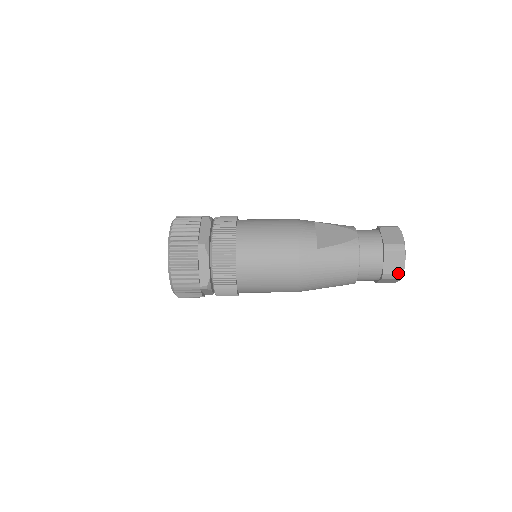
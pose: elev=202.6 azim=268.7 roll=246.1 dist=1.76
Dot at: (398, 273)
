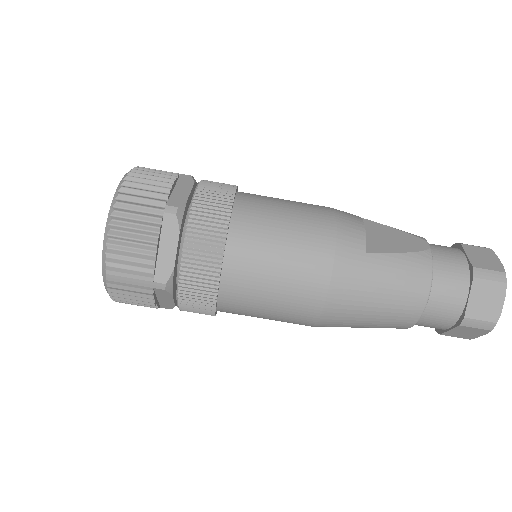
Dot at: (489, 319)
